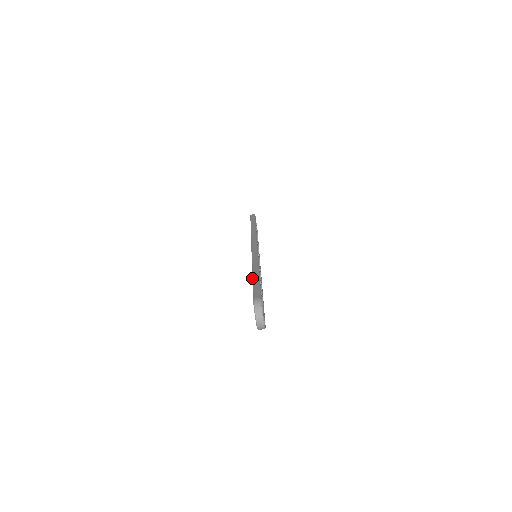
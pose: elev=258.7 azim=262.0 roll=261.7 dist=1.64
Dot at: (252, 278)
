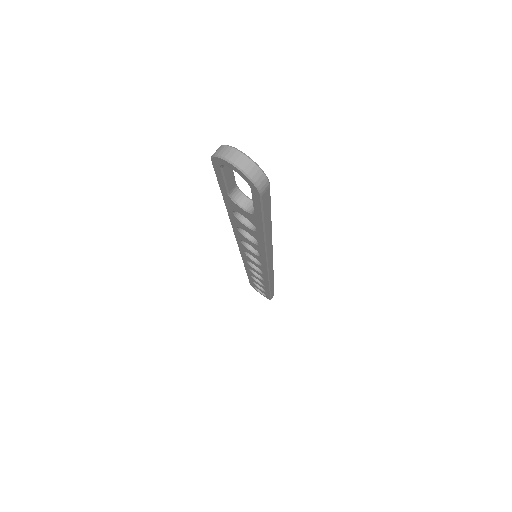
Dot at: occluded
